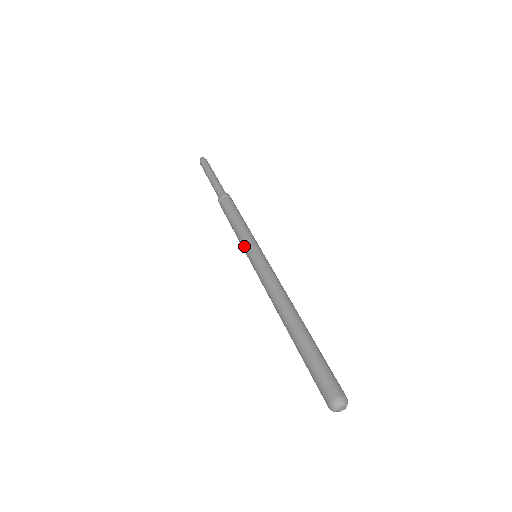
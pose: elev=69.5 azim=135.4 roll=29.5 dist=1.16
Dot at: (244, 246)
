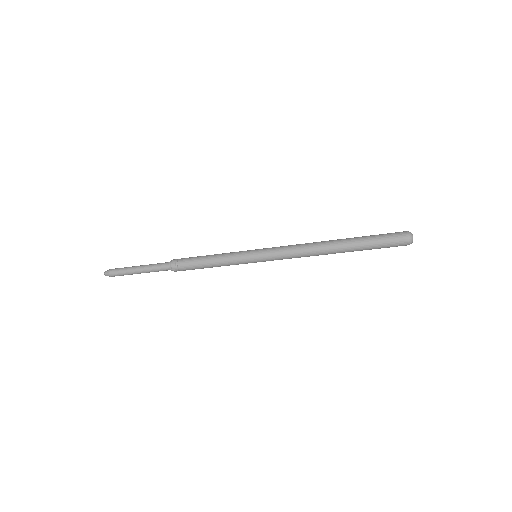
Dot at: (242, 257)
